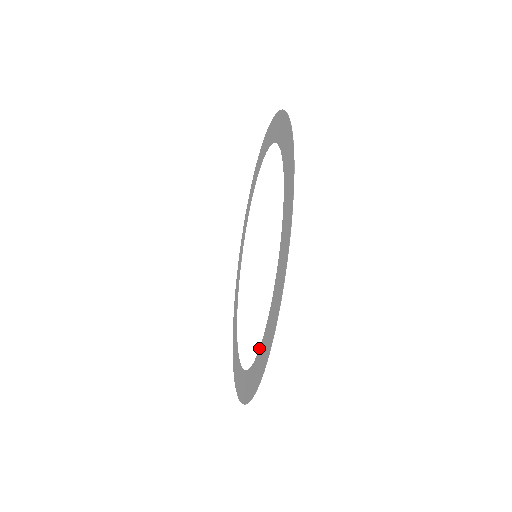
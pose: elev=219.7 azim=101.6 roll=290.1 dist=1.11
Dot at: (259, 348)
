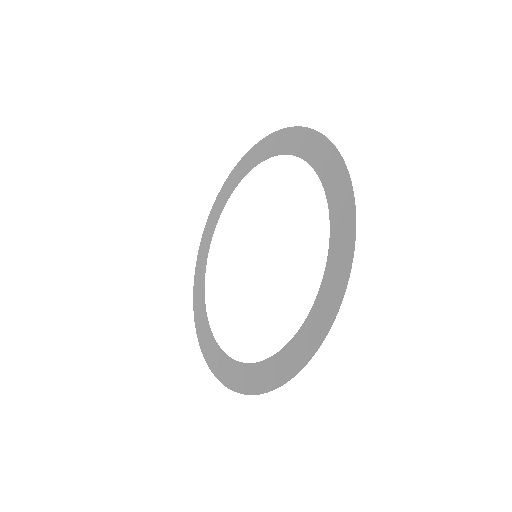
Dot at: (237, 361)
